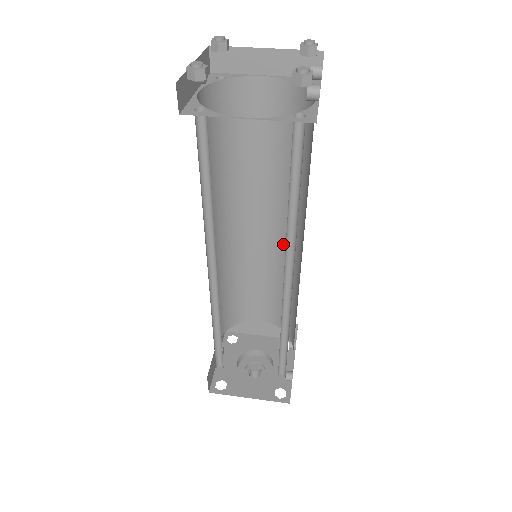
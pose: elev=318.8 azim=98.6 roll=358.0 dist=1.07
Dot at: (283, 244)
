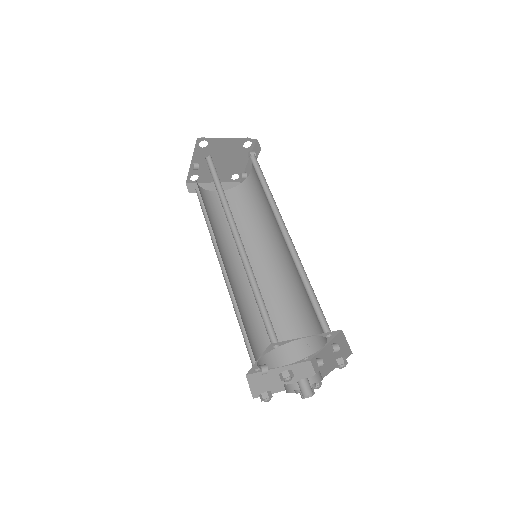
Dot at: (265, 276)
